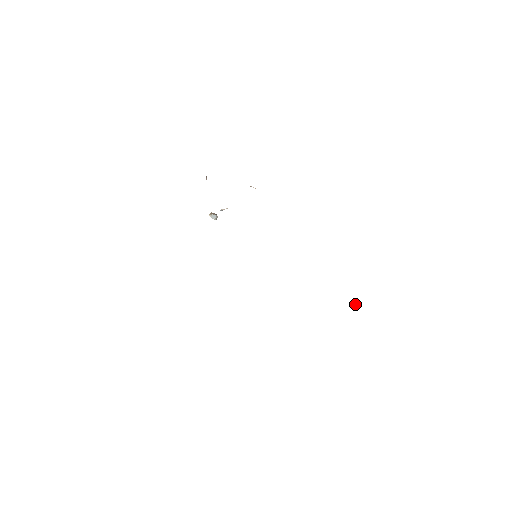
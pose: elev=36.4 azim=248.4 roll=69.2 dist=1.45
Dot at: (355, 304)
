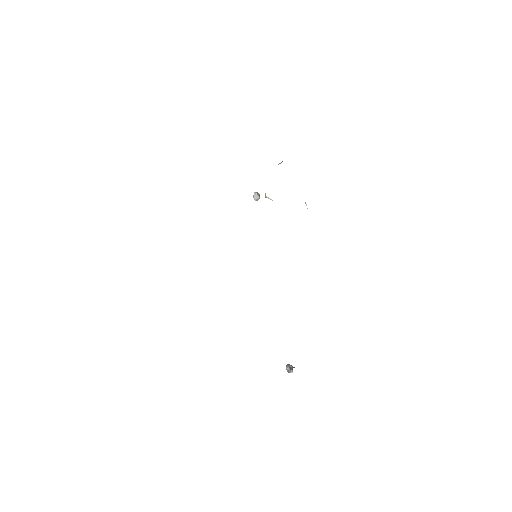
Dot at: (290, 369)
